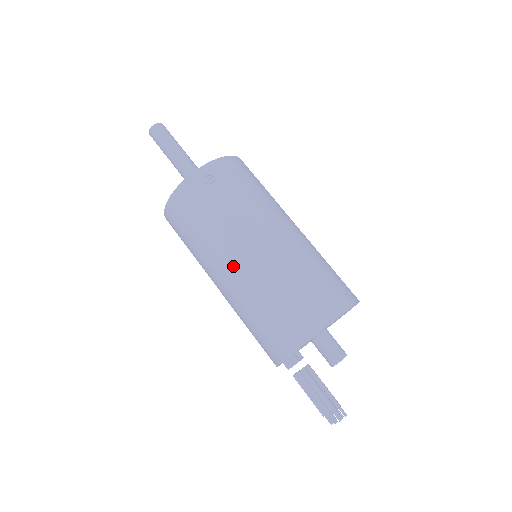
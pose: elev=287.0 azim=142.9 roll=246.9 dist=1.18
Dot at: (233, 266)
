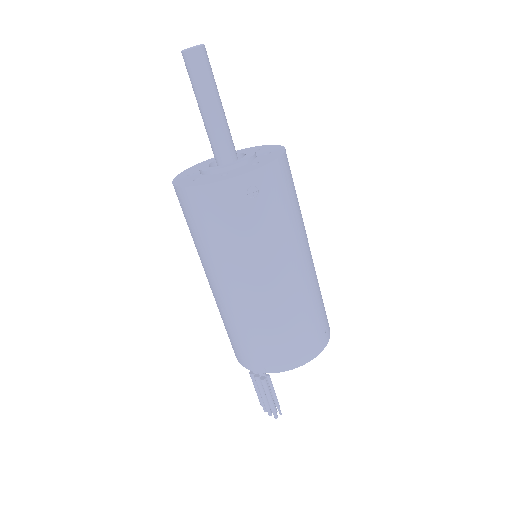
Dot at: (242, 289)
